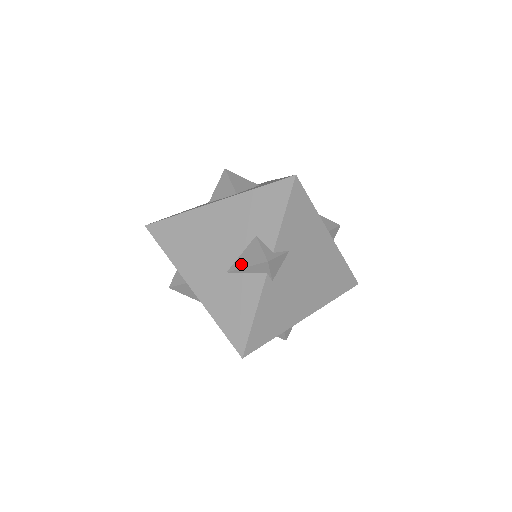
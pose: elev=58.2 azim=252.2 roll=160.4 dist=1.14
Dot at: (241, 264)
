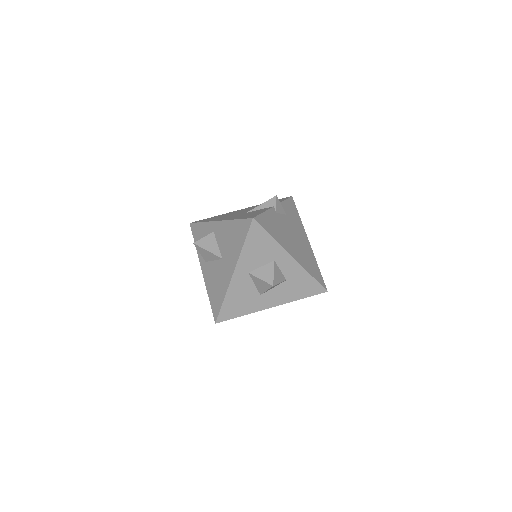
Dot at: (257, 207)
